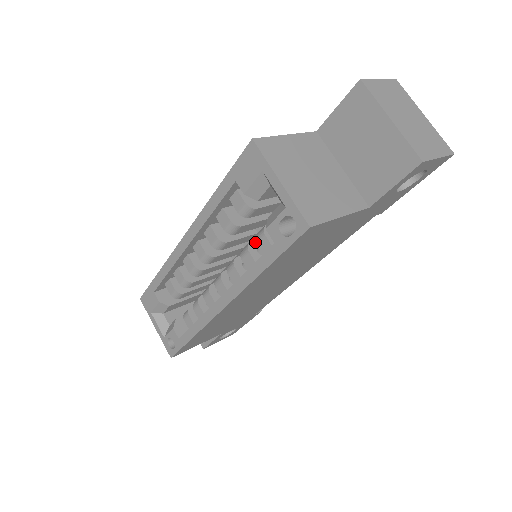
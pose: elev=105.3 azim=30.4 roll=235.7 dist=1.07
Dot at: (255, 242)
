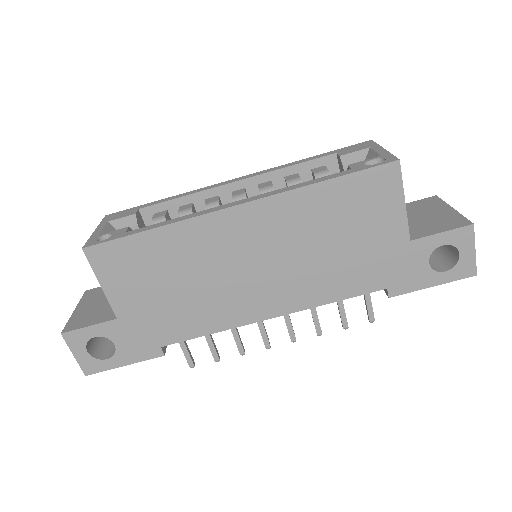
Dot at: occluded
